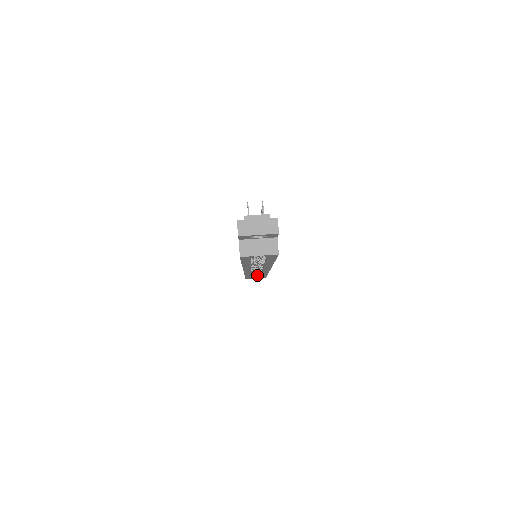
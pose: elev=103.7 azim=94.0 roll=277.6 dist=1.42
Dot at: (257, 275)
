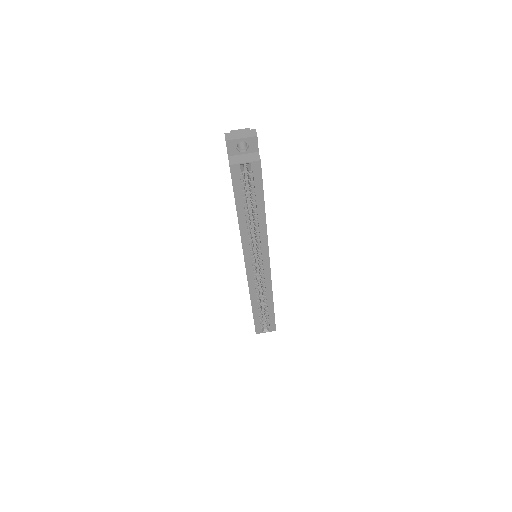
Dot at: (266, 323)
